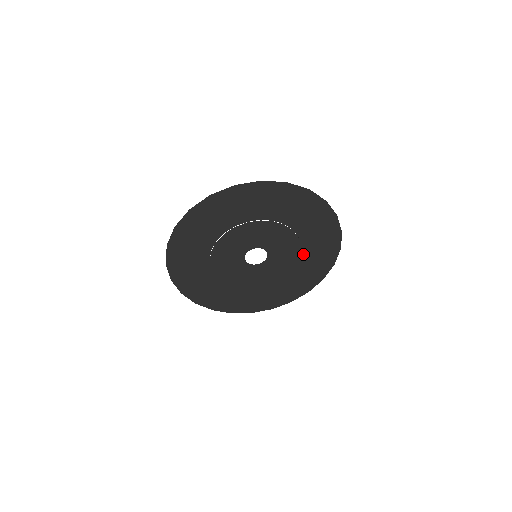
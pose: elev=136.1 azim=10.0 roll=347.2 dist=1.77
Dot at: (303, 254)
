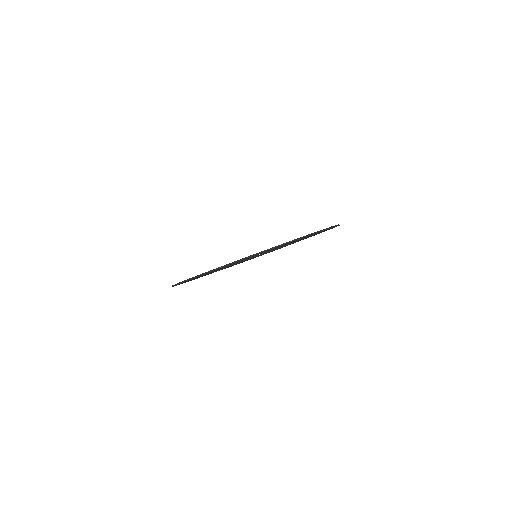
Dot at: occluded
